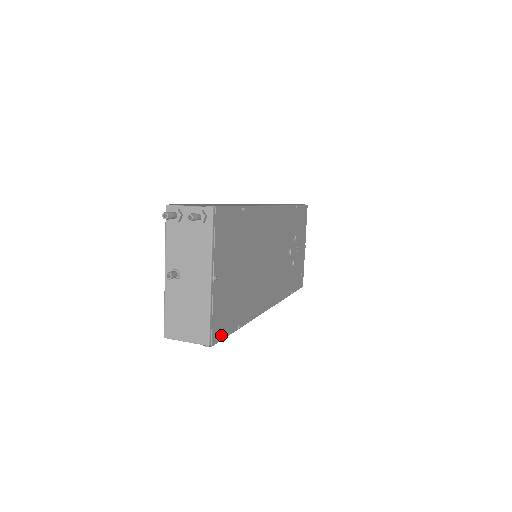
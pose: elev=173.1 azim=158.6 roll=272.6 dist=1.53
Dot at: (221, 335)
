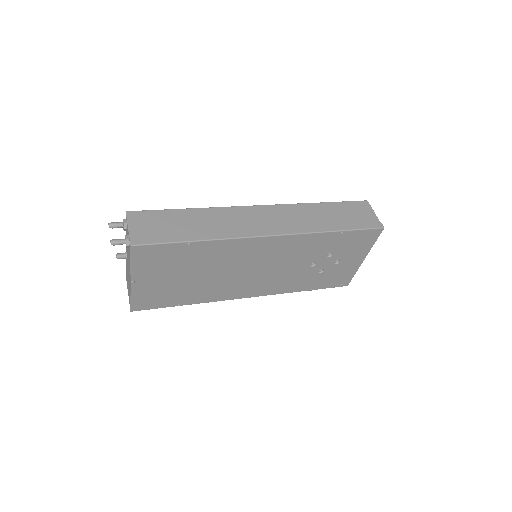
Dot at: (147, 307)
